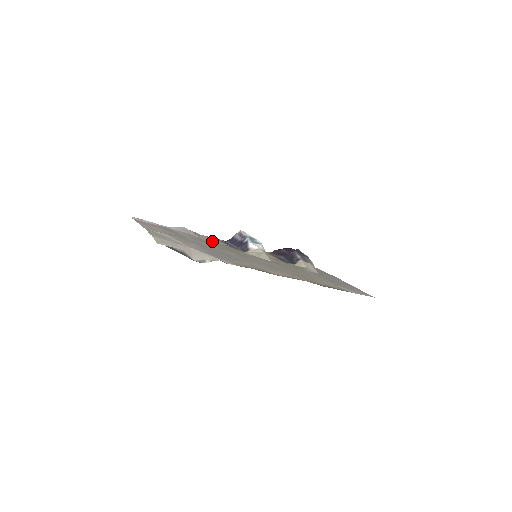
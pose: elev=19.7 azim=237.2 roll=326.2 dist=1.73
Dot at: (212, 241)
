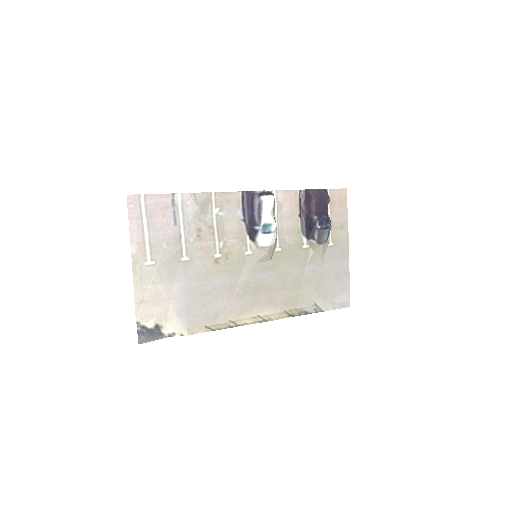
Dot at: (220, 217)
